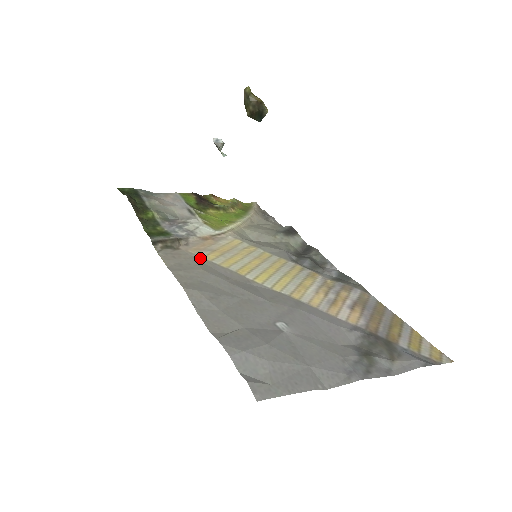
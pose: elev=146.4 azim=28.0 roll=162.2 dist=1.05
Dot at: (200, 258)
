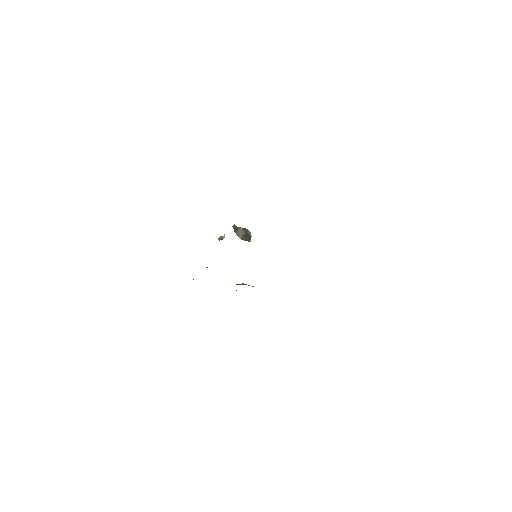
Dot at: occluded
